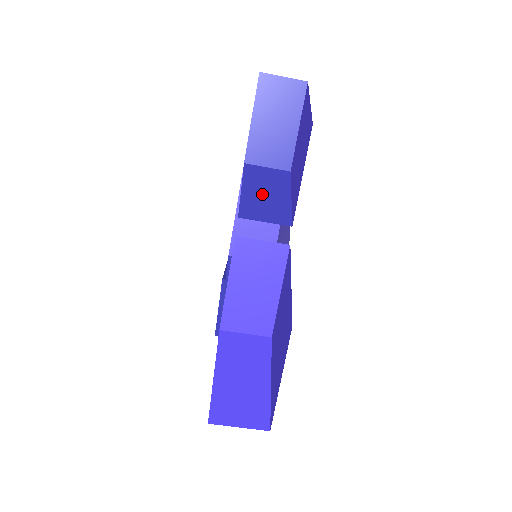
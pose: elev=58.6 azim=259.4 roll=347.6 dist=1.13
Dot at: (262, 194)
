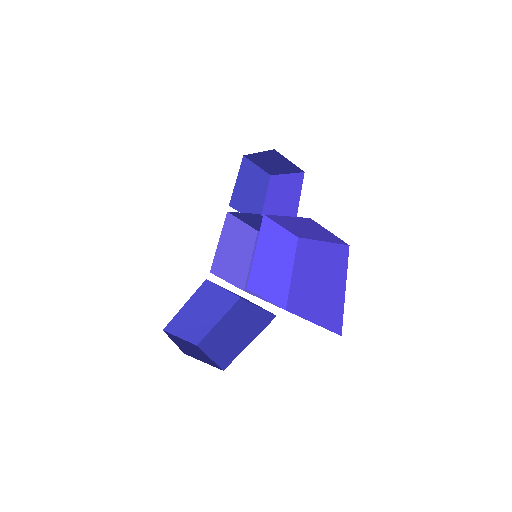
Dot at: occluded
